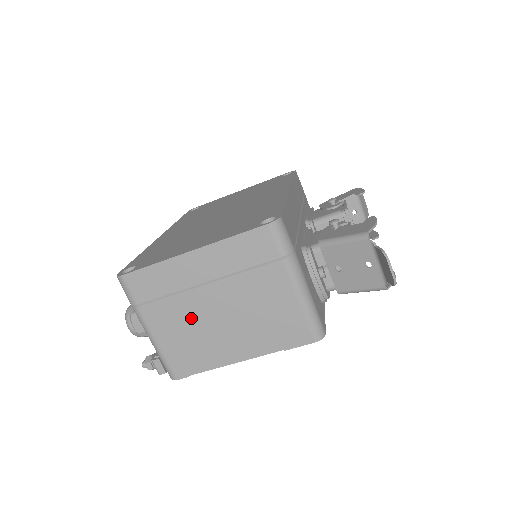
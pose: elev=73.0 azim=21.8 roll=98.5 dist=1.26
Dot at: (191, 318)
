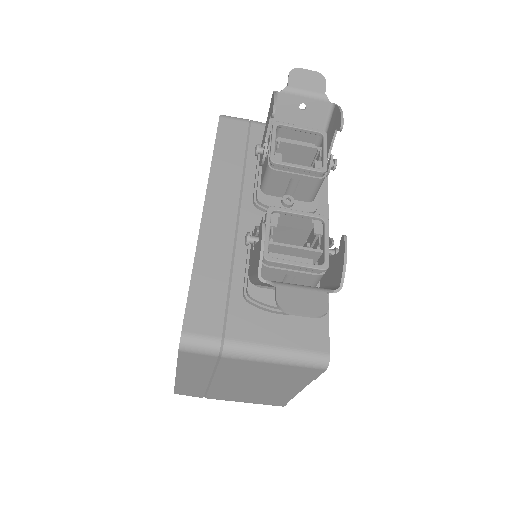
Dot at: (236, 391)
